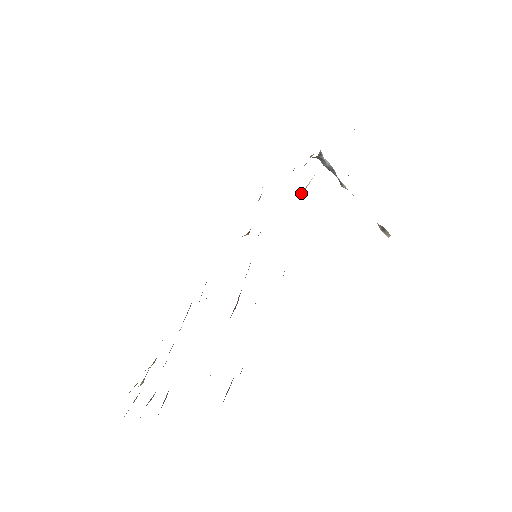
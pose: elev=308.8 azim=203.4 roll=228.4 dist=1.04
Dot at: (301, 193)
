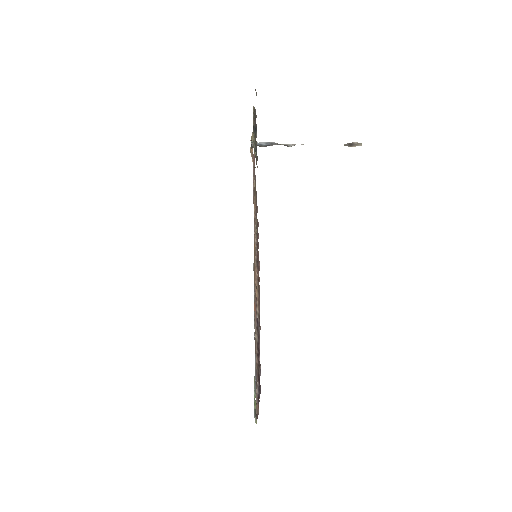
Dot at: (254, 186)
